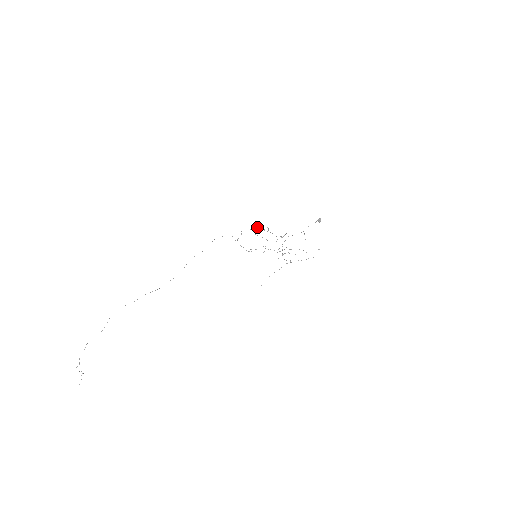
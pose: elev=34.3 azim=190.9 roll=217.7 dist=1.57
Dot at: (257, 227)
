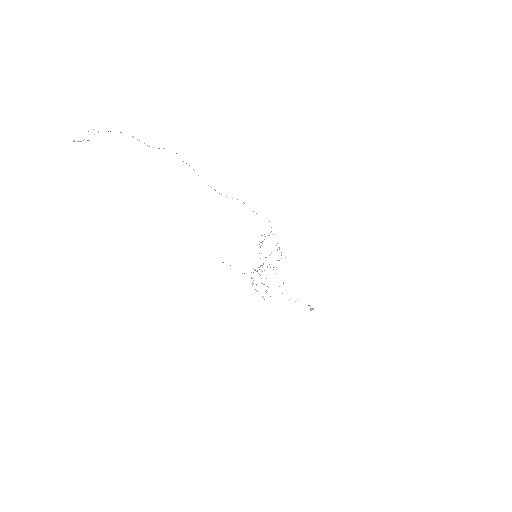
Dot at: occluded
